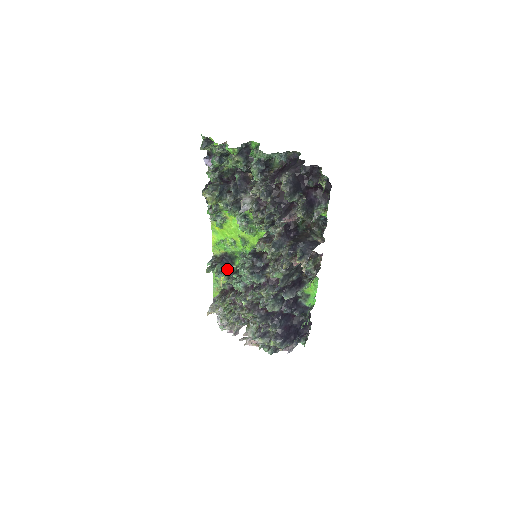
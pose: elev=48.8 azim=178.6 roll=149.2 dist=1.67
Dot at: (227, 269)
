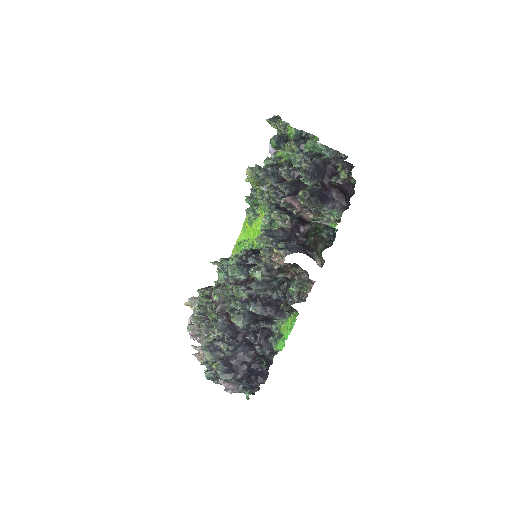
Dot at: occluded
